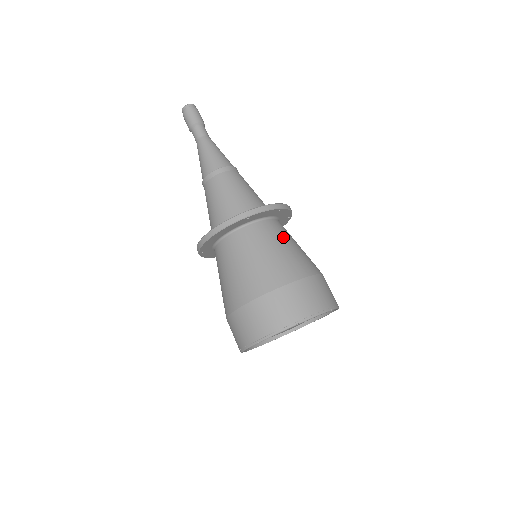
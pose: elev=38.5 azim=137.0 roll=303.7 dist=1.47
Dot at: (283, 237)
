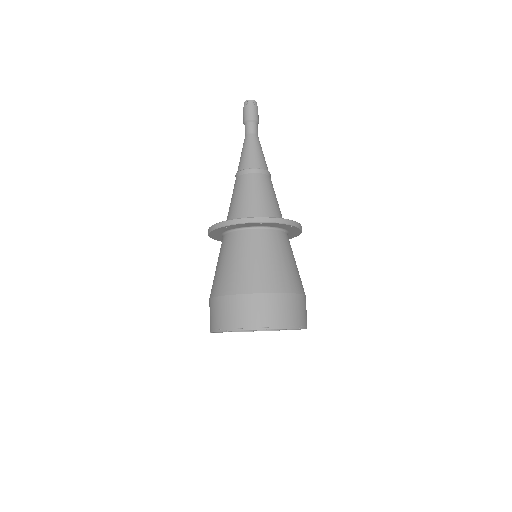
Dot at: (257, 249)
